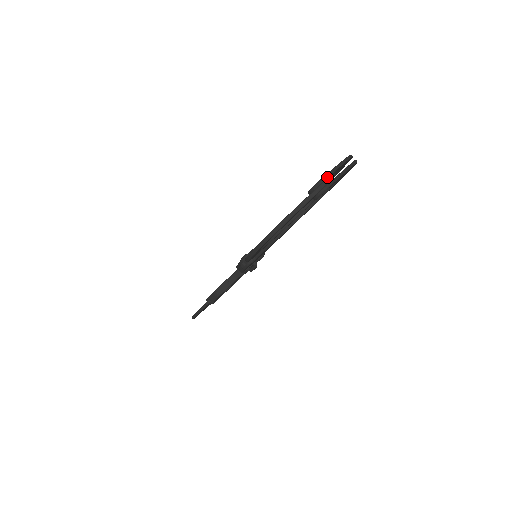
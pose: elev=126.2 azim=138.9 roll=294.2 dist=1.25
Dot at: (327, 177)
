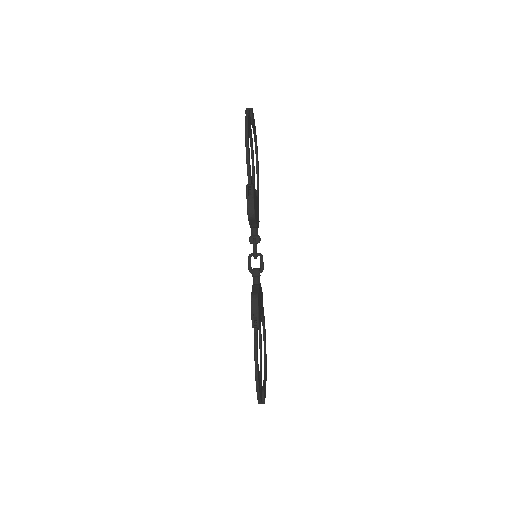
Dot at: occluded
